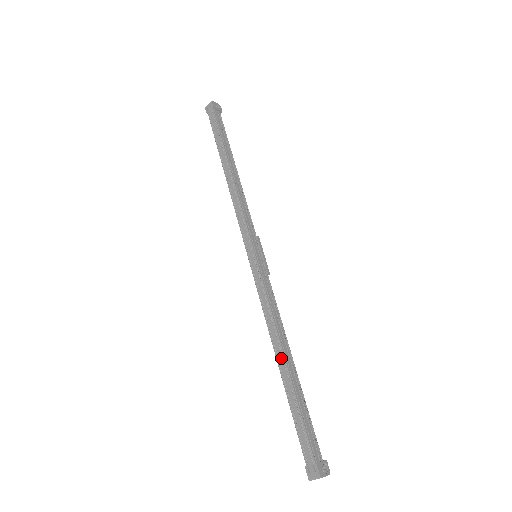
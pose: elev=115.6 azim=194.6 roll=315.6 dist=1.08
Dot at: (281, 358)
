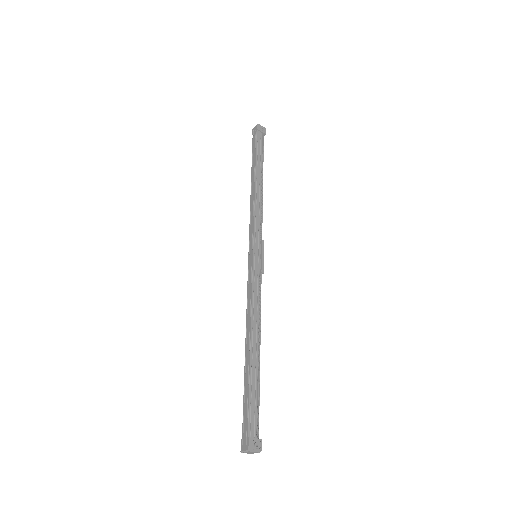
Dot at: (248, 343)
